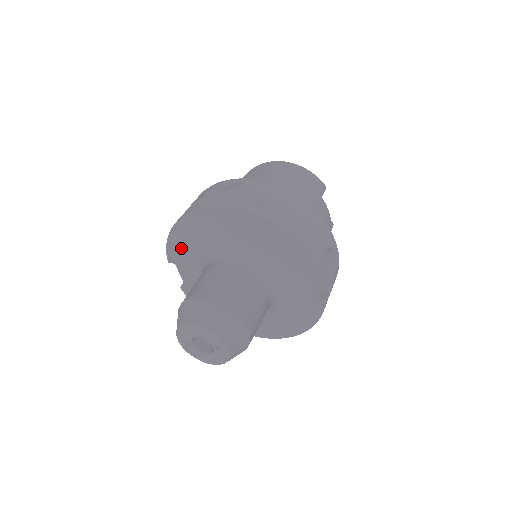
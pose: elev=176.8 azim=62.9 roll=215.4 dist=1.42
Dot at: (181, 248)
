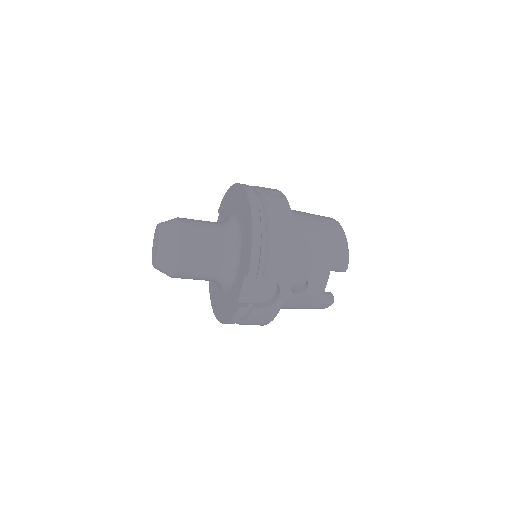
Dot at: (225, 205)
